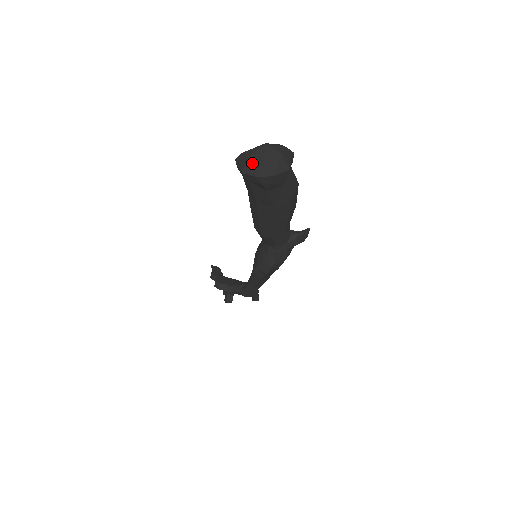
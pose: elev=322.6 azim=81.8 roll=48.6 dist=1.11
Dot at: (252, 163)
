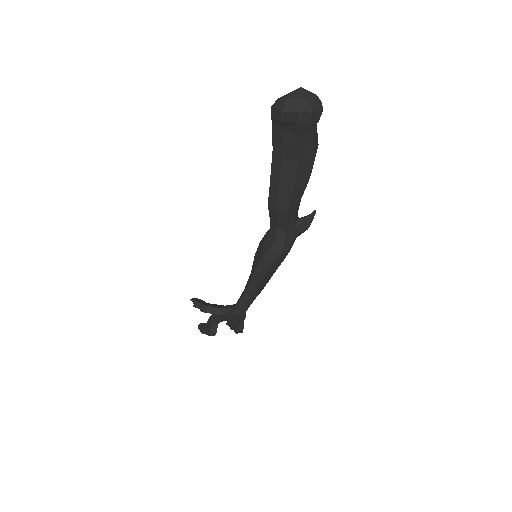
Dot at: (292, 101)
